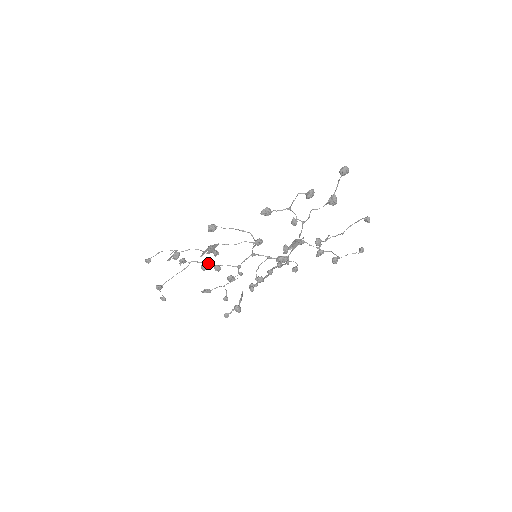
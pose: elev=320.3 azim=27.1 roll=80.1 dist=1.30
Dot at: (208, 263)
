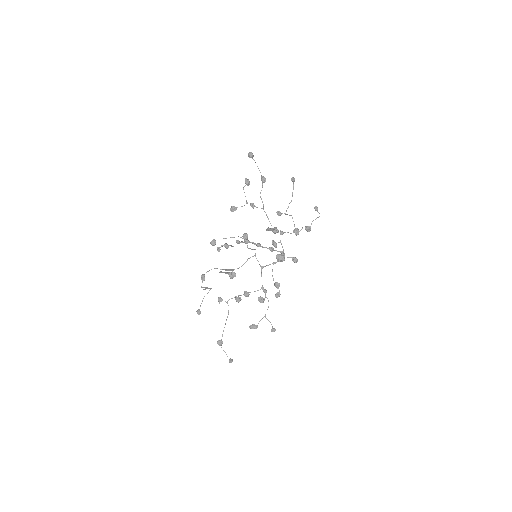
Dot at: (239, 295)
